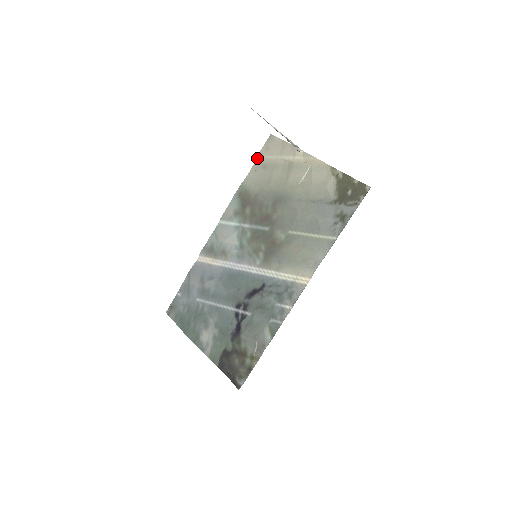
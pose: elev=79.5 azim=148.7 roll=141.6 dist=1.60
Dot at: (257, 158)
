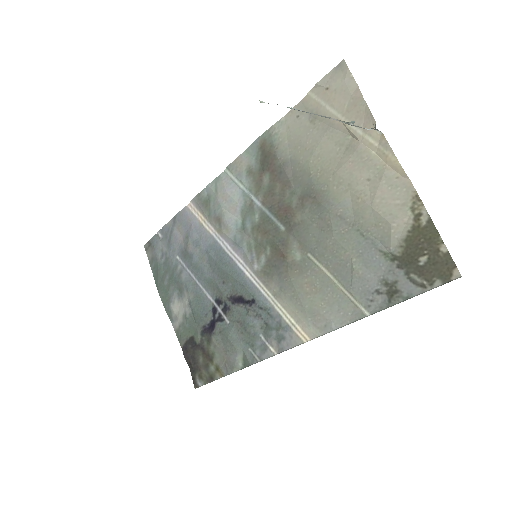
Dot at: (307, 94)
